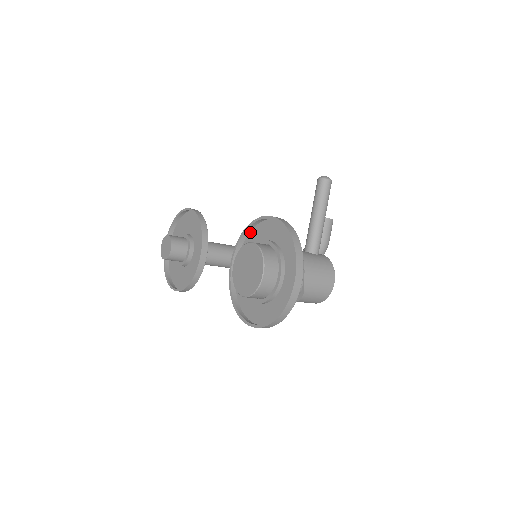
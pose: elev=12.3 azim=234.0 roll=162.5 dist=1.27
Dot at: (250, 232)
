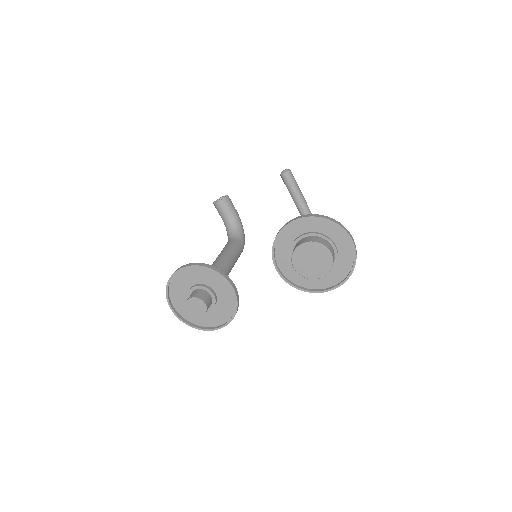
Dot at: (276, 241)
